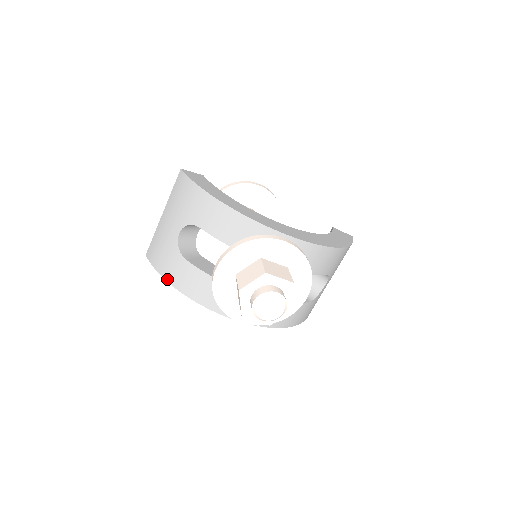
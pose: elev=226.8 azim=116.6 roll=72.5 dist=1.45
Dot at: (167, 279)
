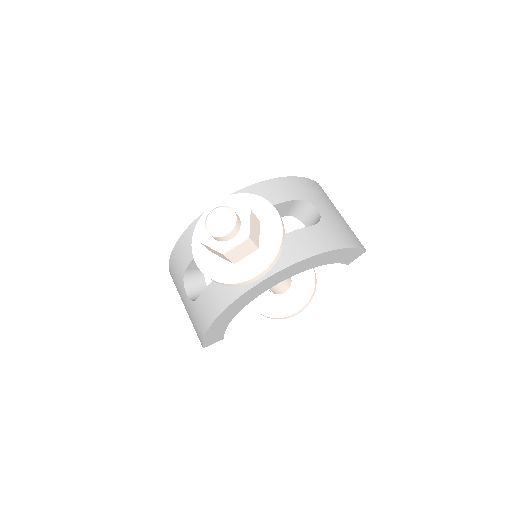
Dot at: (206, 329)
